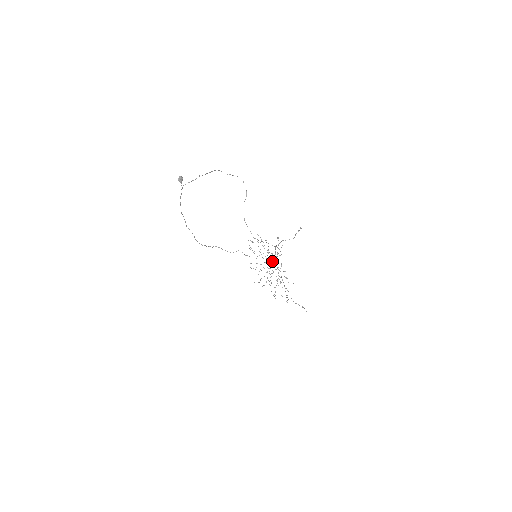
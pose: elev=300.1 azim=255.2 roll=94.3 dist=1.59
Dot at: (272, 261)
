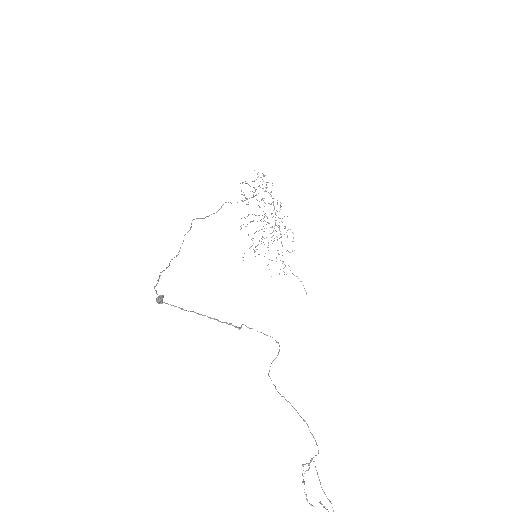
Dot at: (306, 470)
